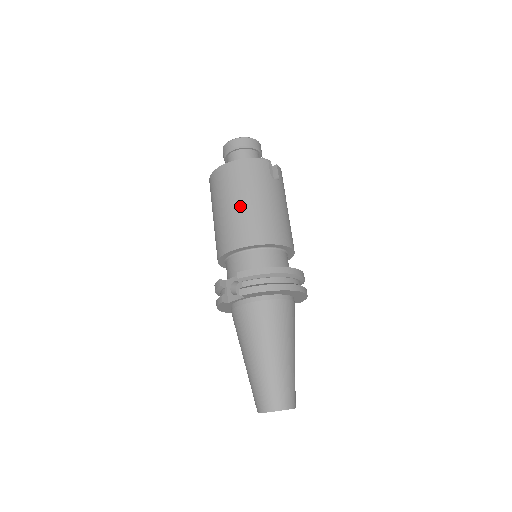
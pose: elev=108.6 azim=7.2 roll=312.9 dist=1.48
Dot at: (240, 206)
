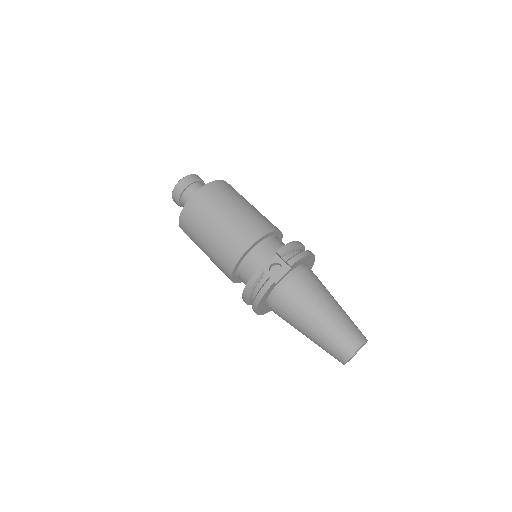
Dot at: (239, 210)
